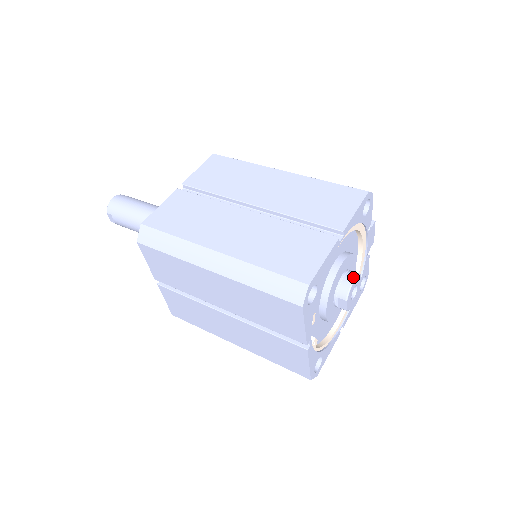
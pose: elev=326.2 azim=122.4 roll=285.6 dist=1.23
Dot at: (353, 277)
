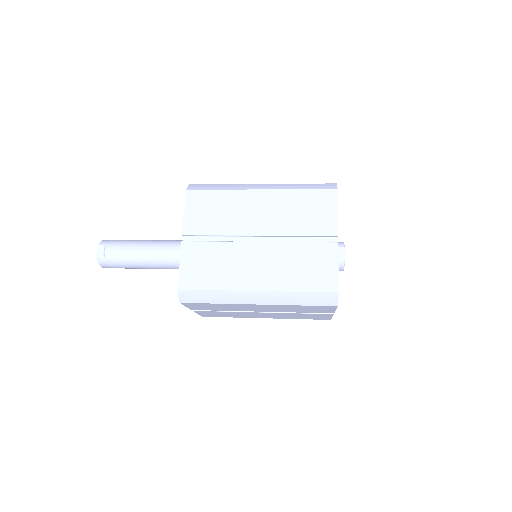
Dot at: occluded
